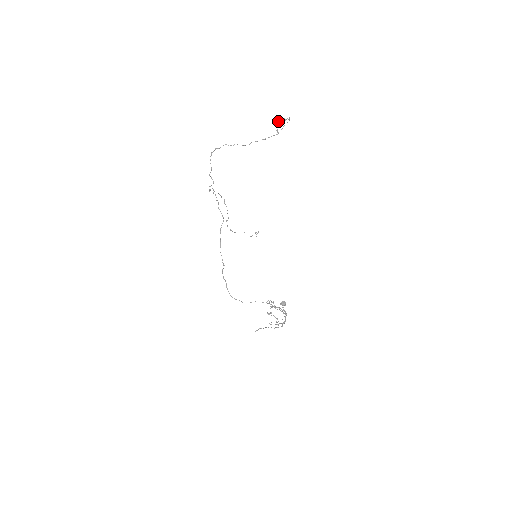
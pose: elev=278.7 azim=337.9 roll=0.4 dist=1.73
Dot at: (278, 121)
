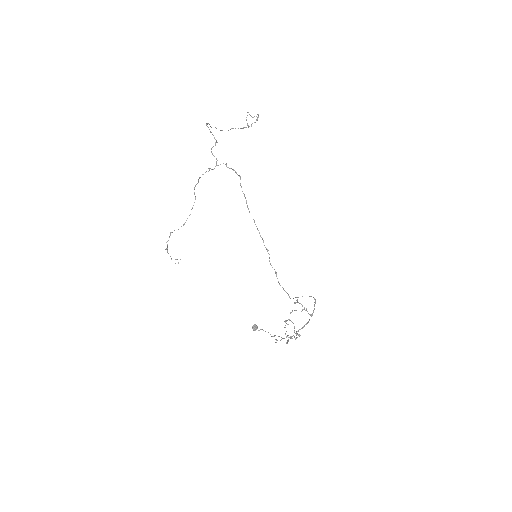
Dot at: (247, 115)
